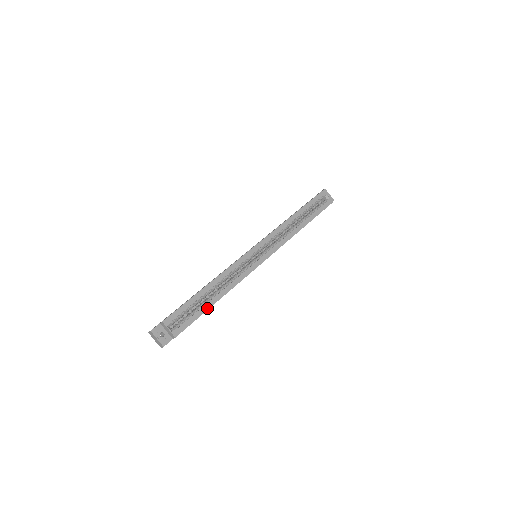
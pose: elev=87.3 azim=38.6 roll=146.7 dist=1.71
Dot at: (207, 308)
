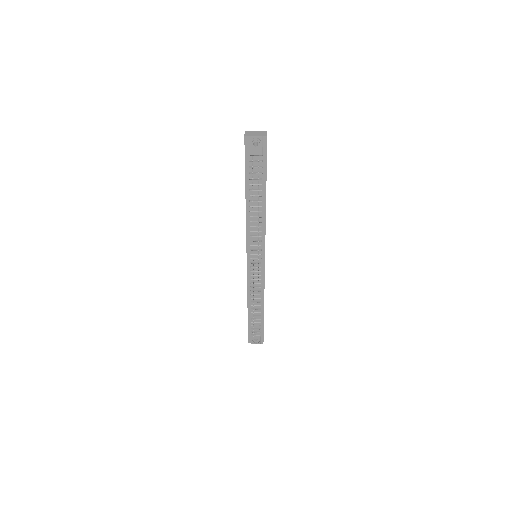
Dot at: occluded
